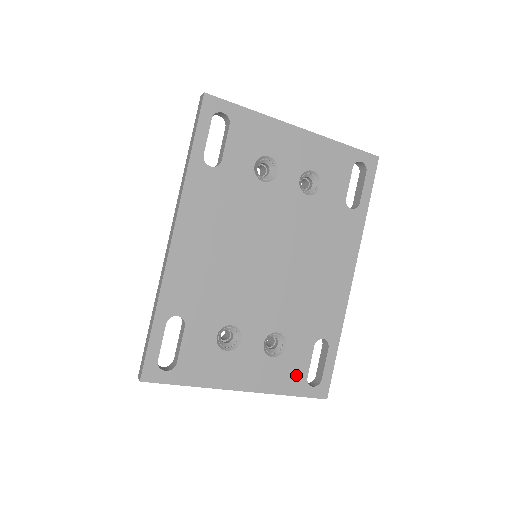
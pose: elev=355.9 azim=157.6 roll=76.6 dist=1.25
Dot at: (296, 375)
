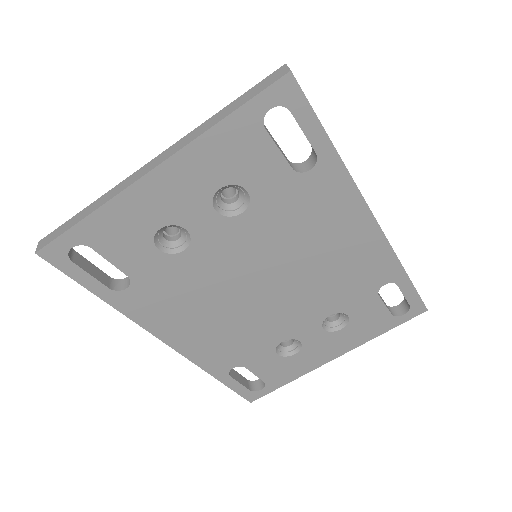
Dot at: (378, 321)
